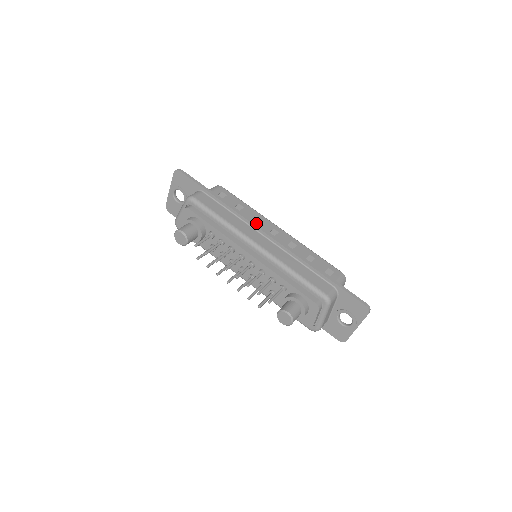
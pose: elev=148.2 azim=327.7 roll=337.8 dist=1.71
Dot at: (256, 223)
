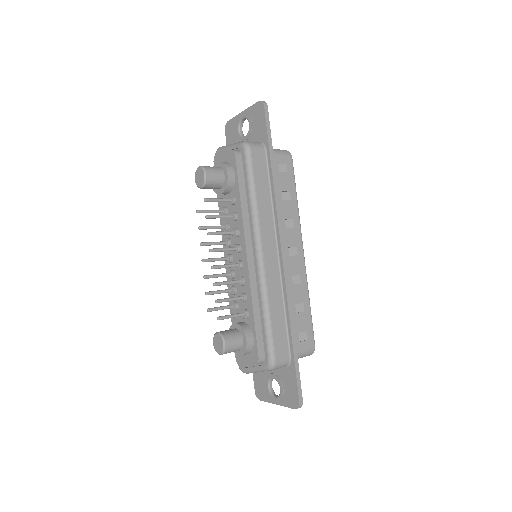
Dot at: (285, 227)
